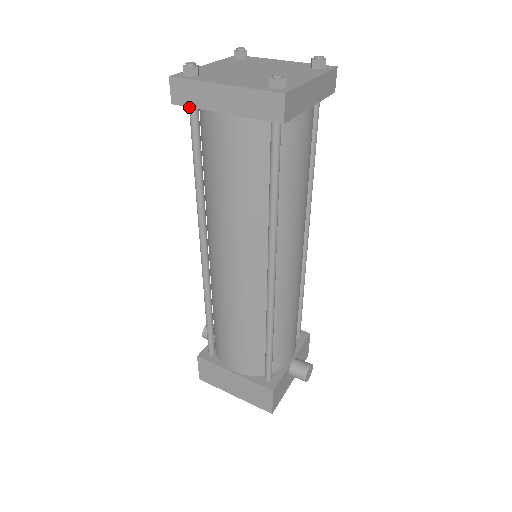
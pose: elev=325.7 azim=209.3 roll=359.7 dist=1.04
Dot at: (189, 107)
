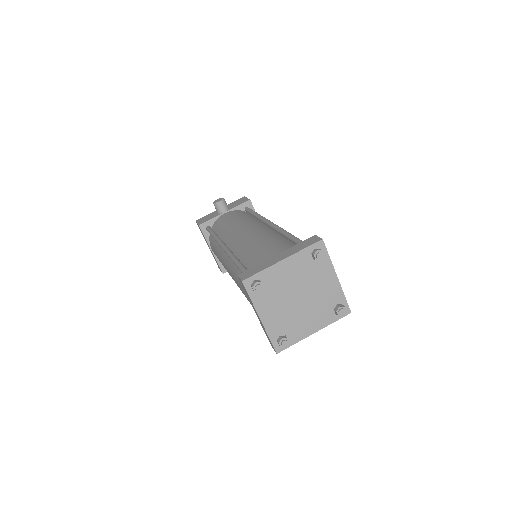
Dot at: occluded
